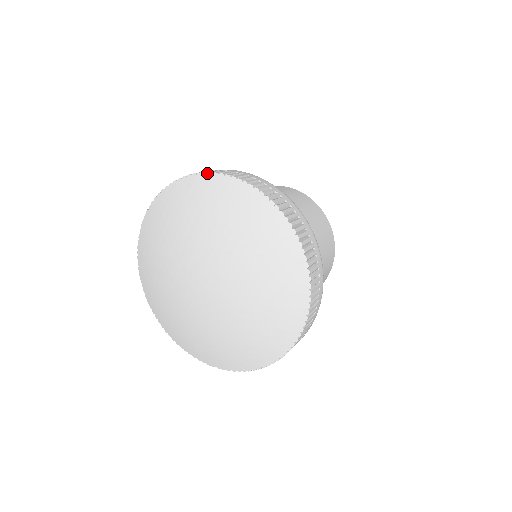
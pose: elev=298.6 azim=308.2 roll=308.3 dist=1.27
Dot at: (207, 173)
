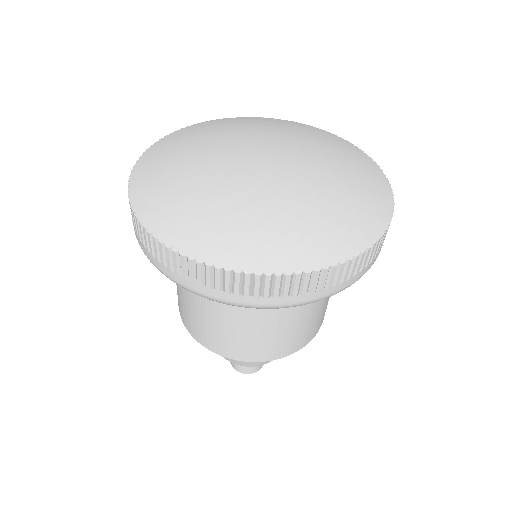
Dot at: (196, 124)
